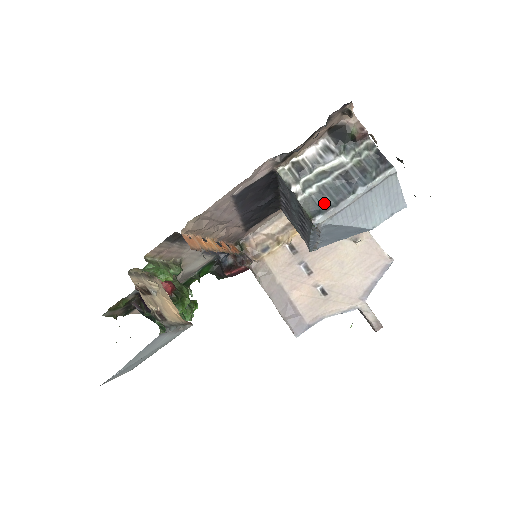
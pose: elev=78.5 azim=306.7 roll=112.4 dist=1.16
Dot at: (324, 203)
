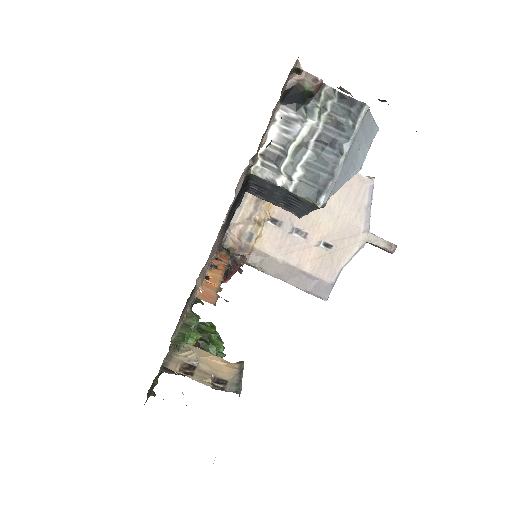
Dot at: (318, 181)
